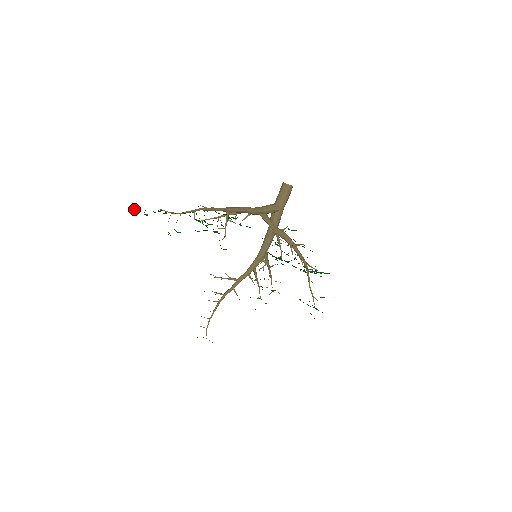
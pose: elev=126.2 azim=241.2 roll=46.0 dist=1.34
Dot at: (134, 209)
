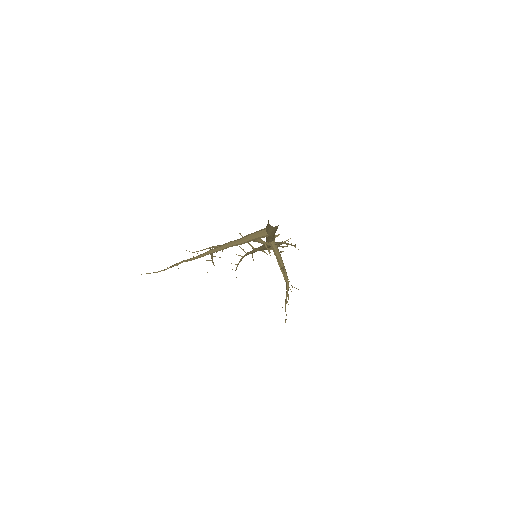
Dot at: occluded
